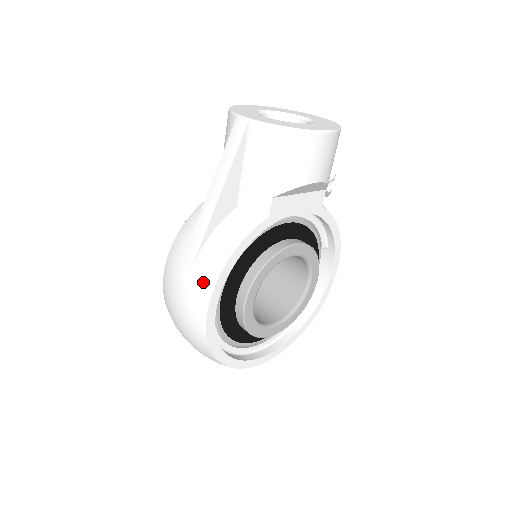
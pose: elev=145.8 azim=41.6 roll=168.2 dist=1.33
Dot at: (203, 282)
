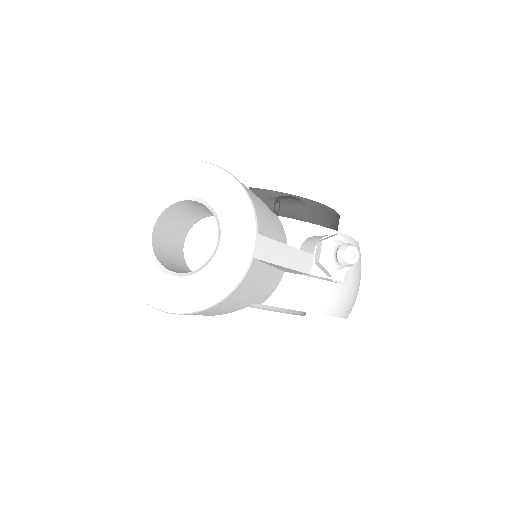
Dot at: occluded
